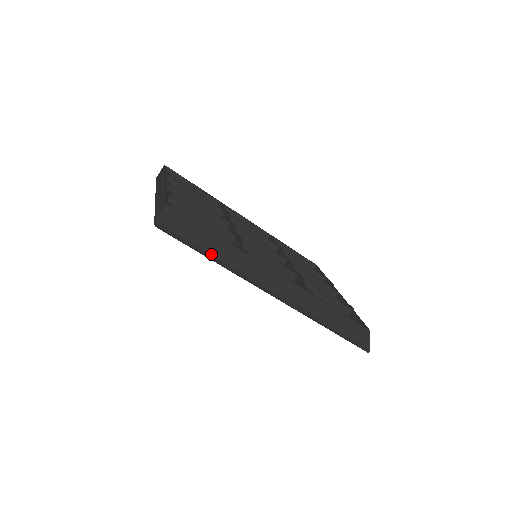
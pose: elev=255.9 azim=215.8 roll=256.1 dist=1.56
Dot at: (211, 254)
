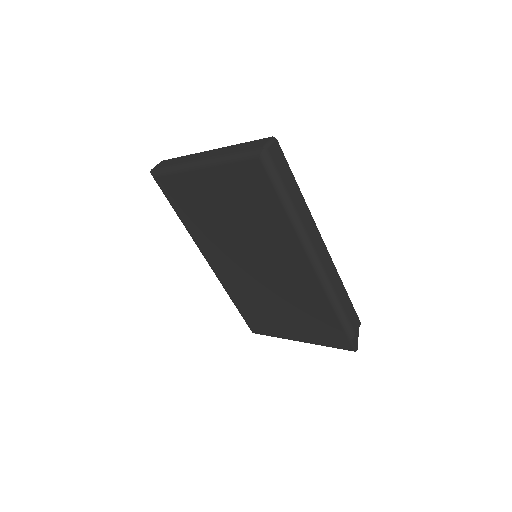
Dot at: (291, 200)
